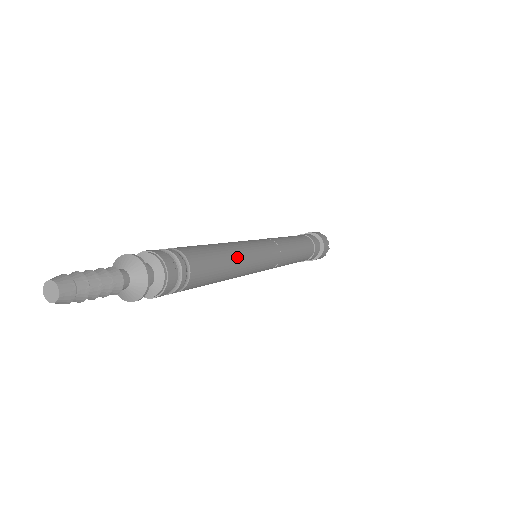
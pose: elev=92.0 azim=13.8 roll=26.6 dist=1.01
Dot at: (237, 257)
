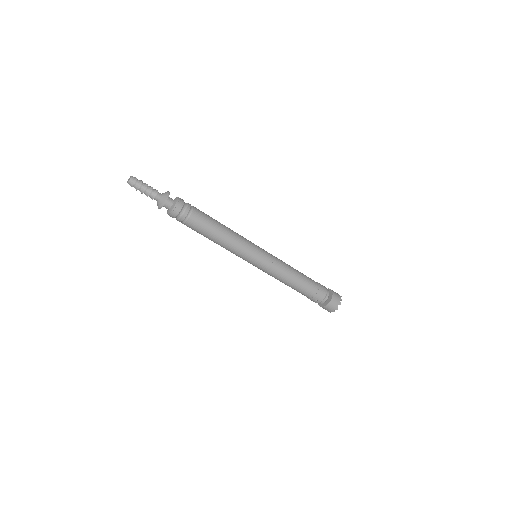
Dot at: (230, 232)
